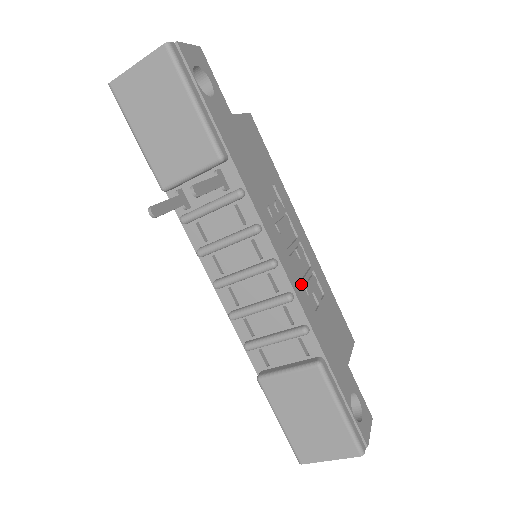
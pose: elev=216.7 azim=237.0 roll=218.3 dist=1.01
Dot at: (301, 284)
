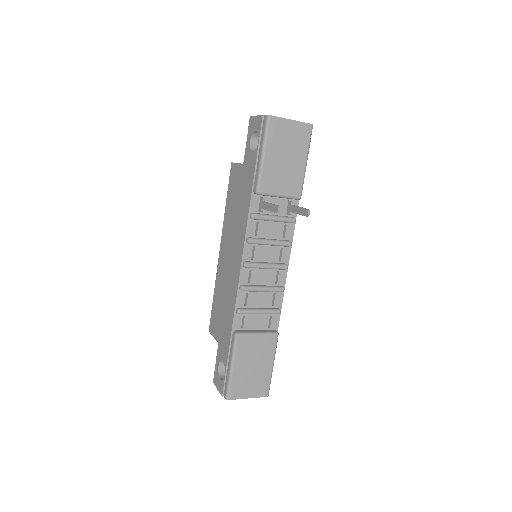
Dot at: occluded
